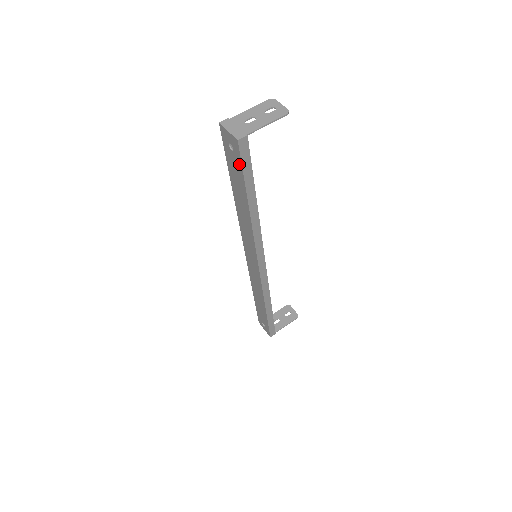
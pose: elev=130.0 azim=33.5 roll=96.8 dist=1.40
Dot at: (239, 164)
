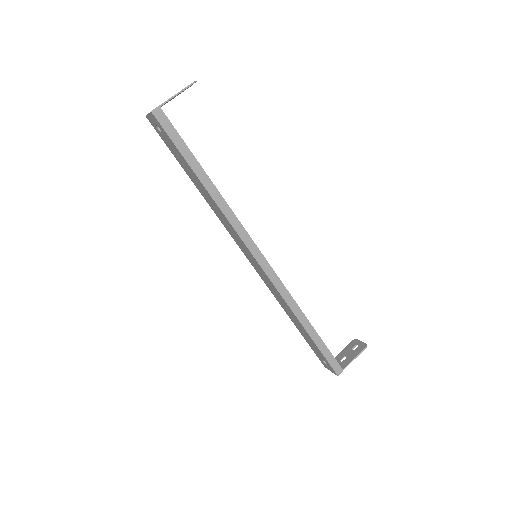
Dot at: (169, 139)
